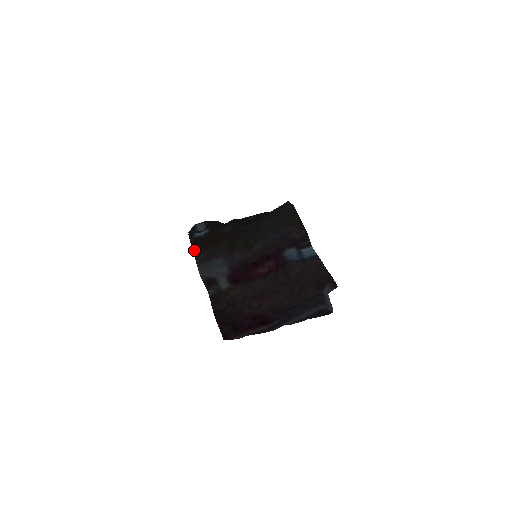
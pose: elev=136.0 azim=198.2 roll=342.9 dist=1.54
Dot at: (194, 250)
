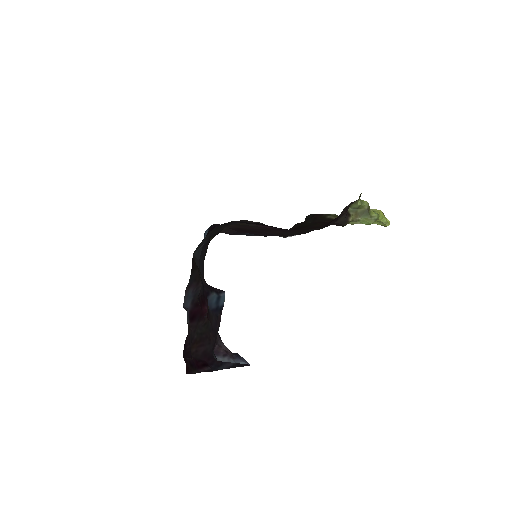
Dot at: (191, 270)
